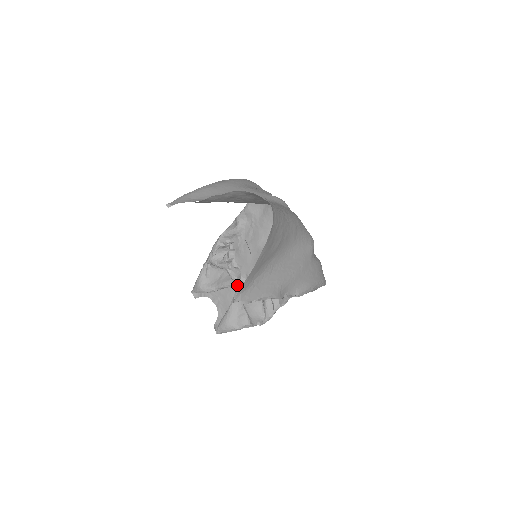
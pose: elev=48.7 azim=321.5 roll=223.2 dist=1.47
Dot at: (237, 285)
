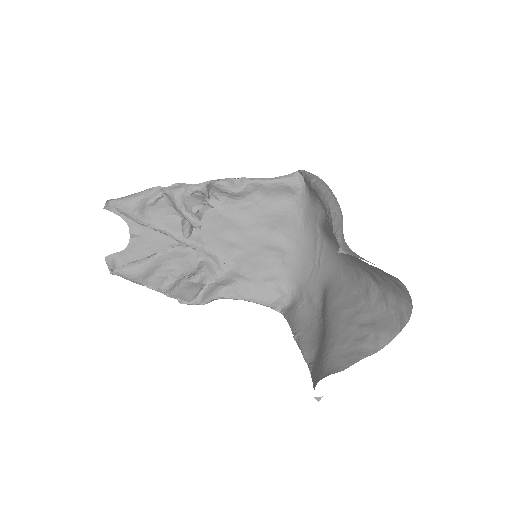
Dot at: (183, 243)
